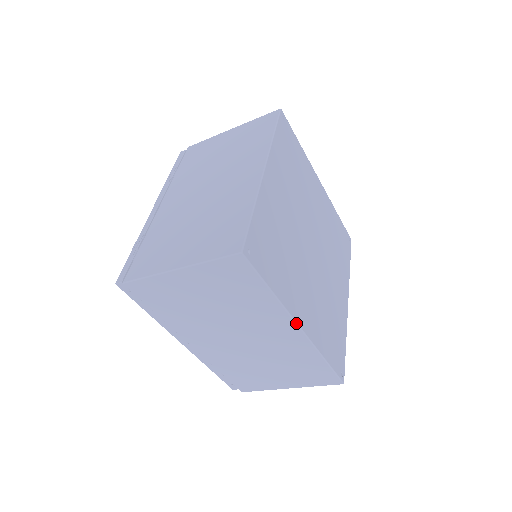
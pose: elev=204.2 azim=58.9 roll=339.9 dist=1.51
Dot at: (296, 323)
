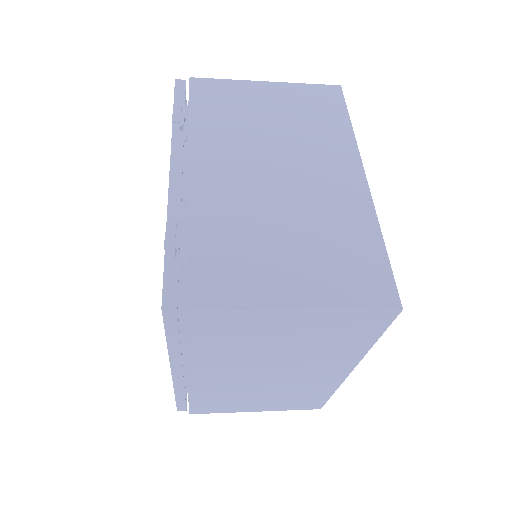
Dot at: occluded
